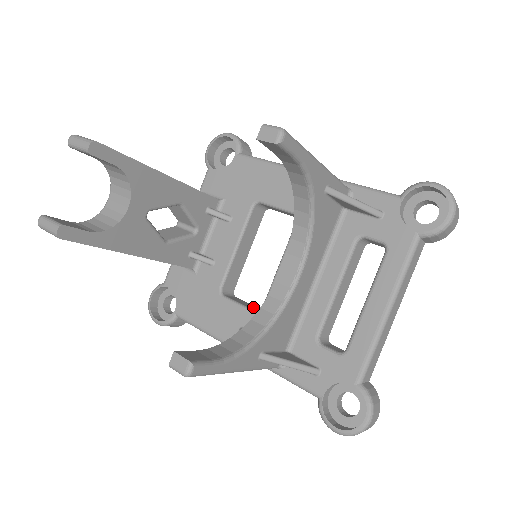
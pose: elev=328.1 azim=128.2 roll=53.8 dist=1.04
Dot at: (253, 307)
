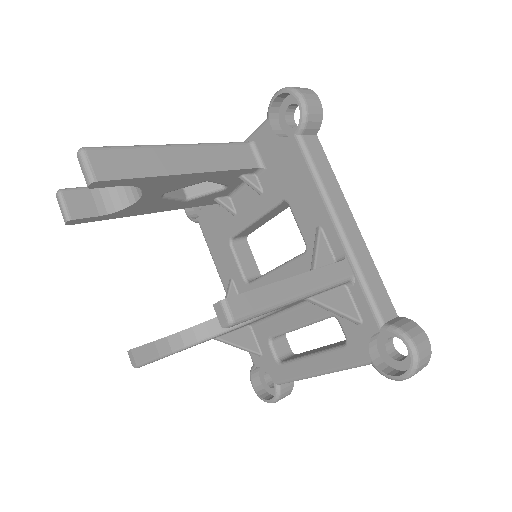
Dot at: (251, 267)
